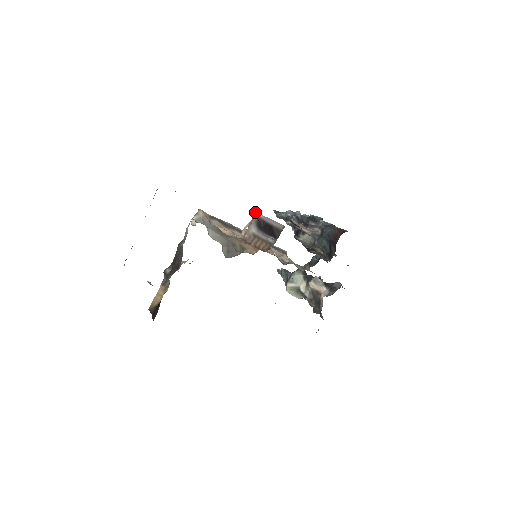
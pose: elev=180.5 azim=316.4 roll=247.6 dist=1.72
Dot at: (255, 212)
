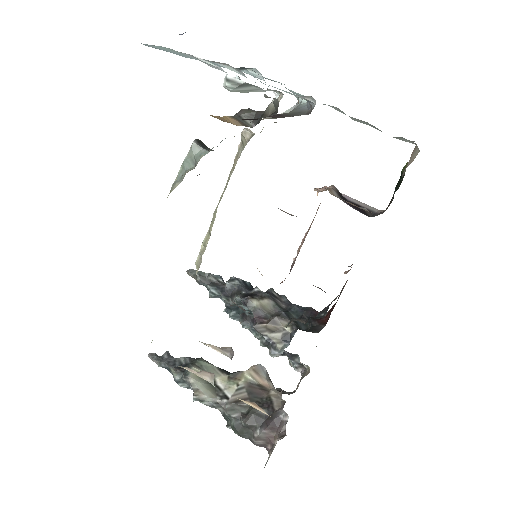
Dot at: occluded
